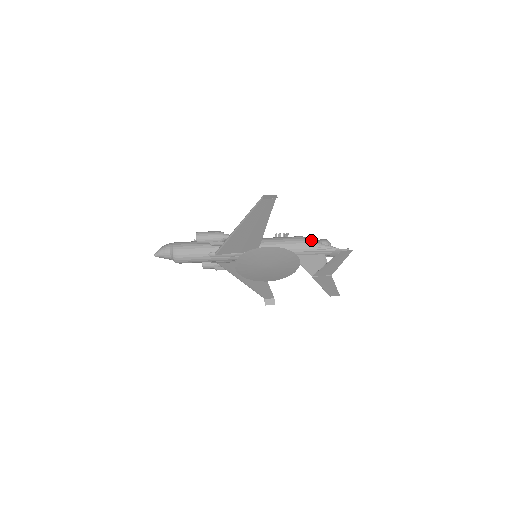
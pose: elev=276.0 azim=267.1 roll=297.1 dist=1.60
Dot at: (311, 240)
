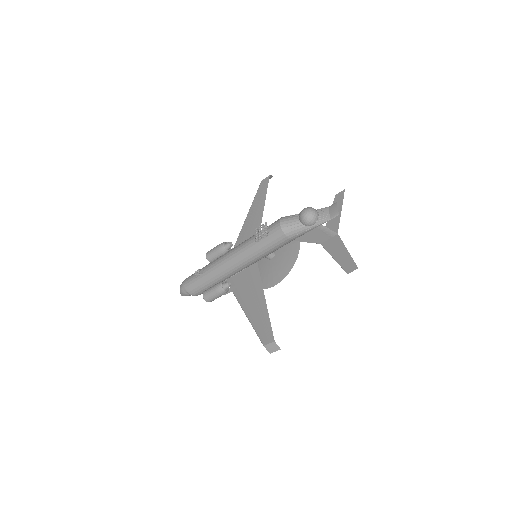
Dot at: (295, 232)
